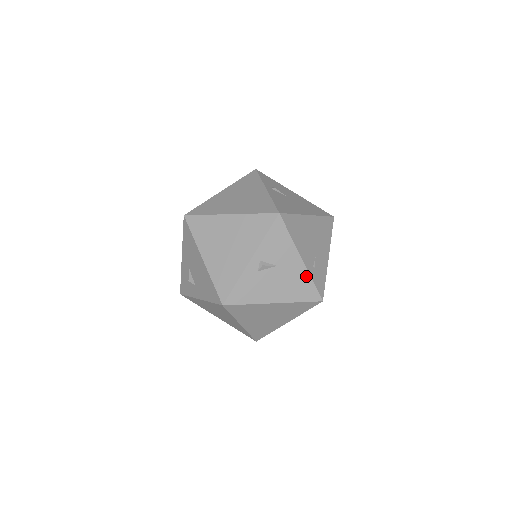
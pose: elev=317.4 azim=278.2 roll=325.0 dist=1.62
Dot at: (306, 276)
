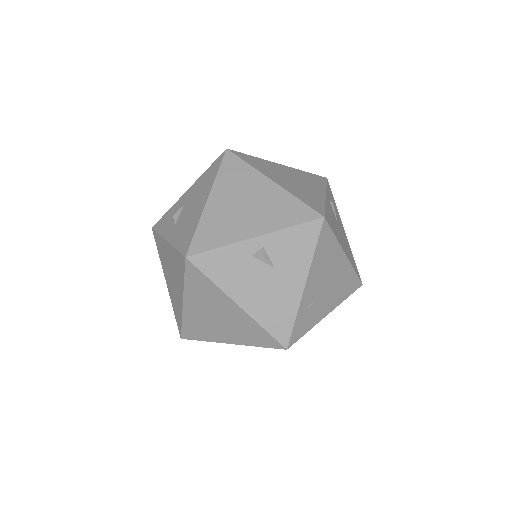
Dot at: (294, 307)
